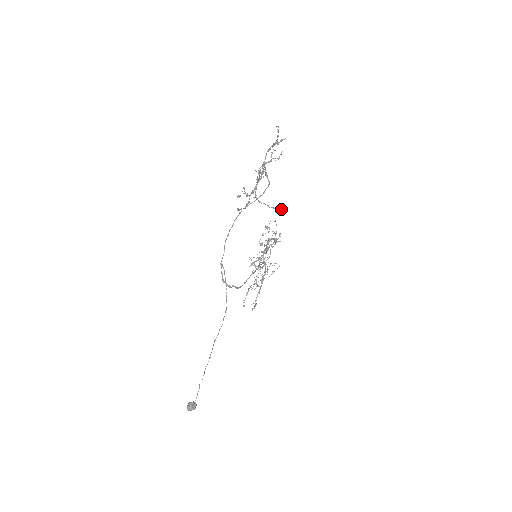
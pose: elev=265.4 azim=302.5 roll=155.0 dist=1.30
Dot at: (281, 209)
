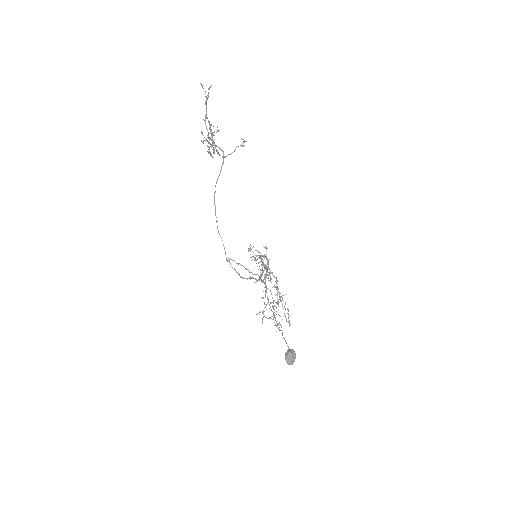
Dot at: (244, 140)
